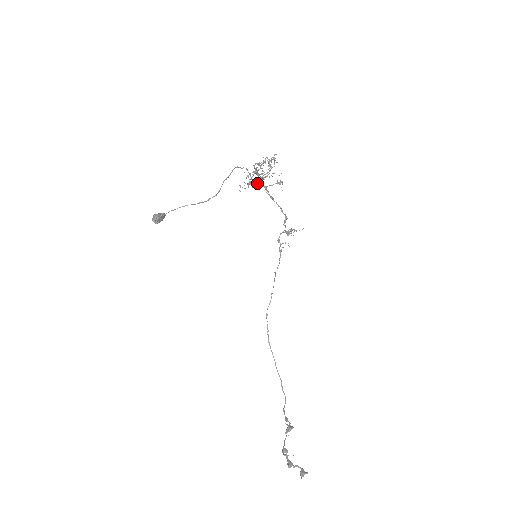
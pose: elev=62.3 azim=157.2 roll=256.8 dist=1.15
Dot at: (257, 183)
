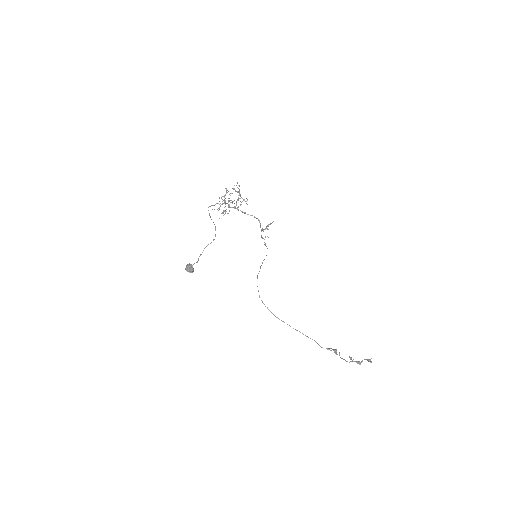
Dot at: occluded
